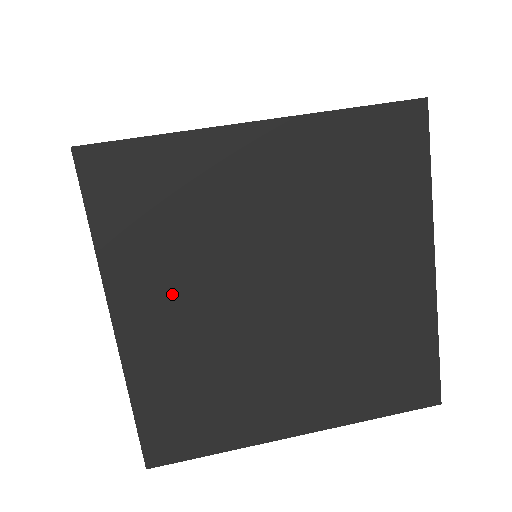
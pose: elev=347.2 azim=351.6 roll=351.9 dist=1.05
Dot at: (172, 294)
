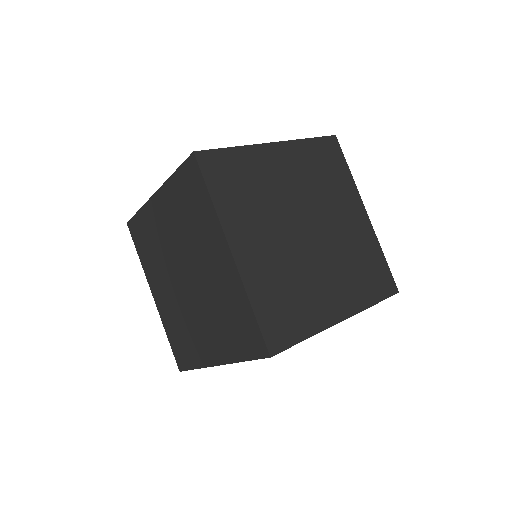
Dot at: (258, 233)
